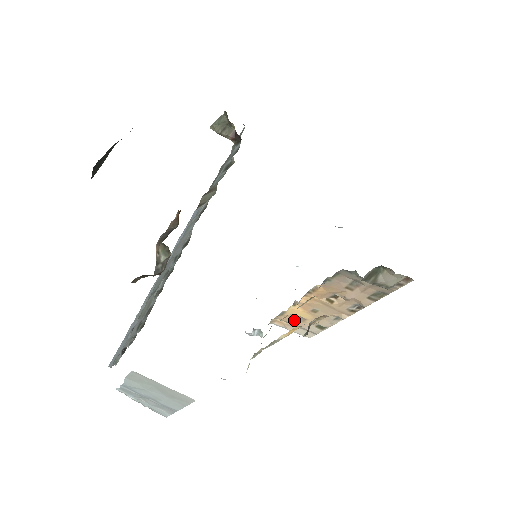
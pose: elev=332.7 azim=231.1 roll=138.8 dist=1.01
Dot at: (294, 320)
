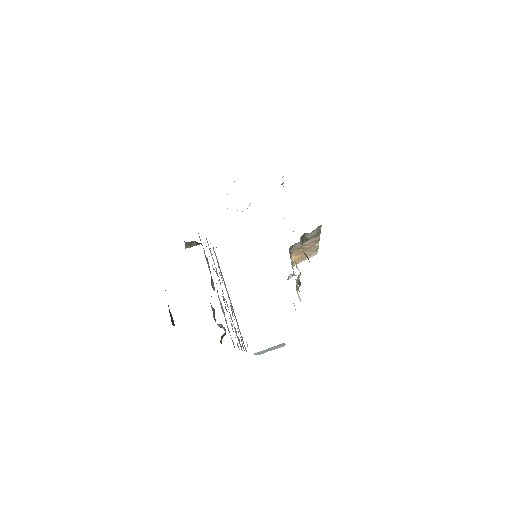
Dot at: (301, 258)
